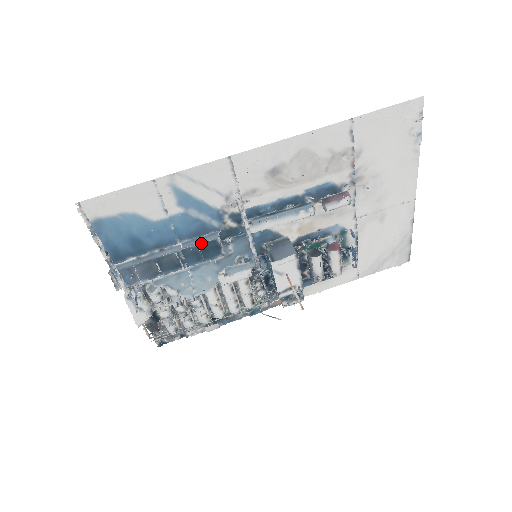
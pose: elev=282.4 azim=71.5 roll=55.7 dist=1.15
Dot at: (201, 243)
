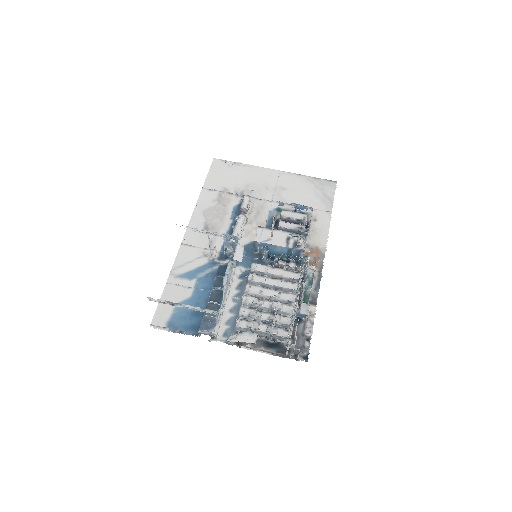
Dot at: (216, 274)
